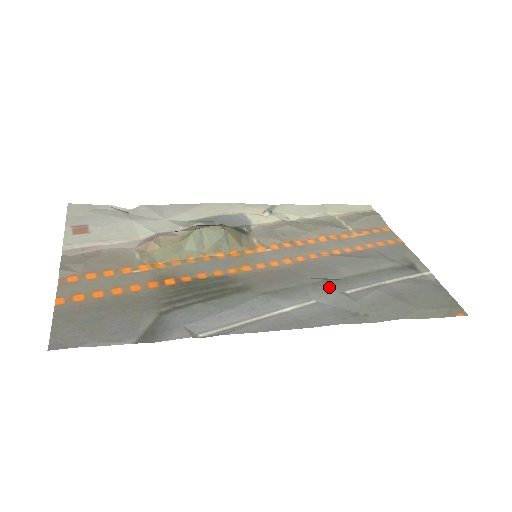
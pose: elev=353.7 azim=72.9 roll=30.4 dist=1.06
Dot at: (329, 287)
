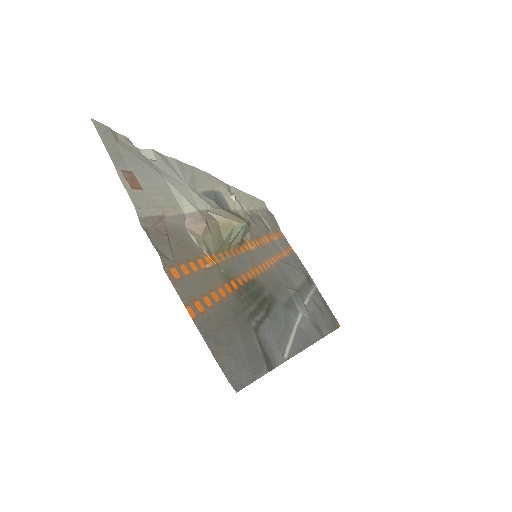
Dot at: (301, 300)
